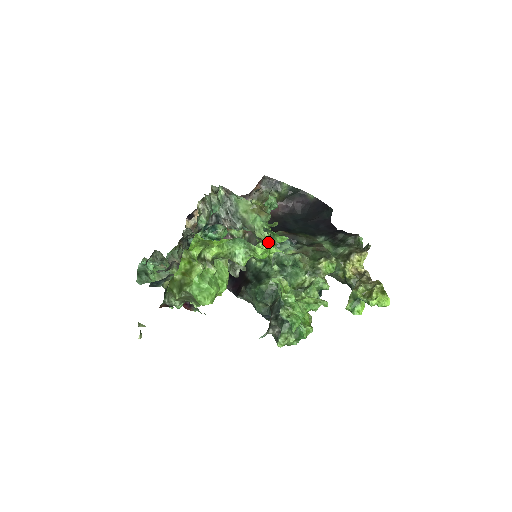
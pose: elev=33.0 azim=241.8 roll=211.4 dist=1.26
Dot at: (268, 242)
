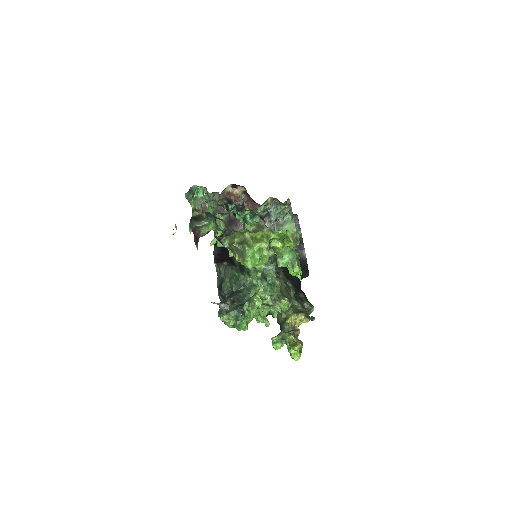
Dot at: occluded
